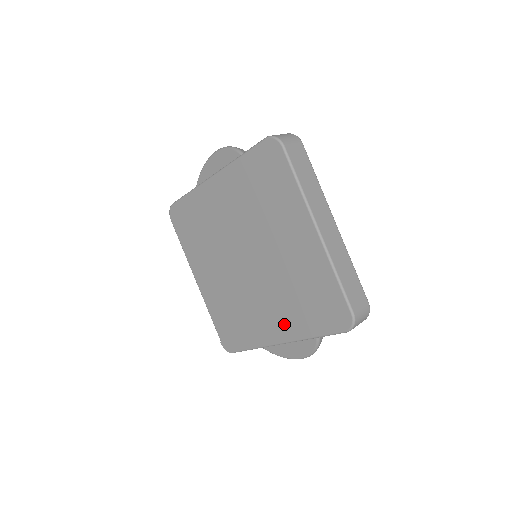
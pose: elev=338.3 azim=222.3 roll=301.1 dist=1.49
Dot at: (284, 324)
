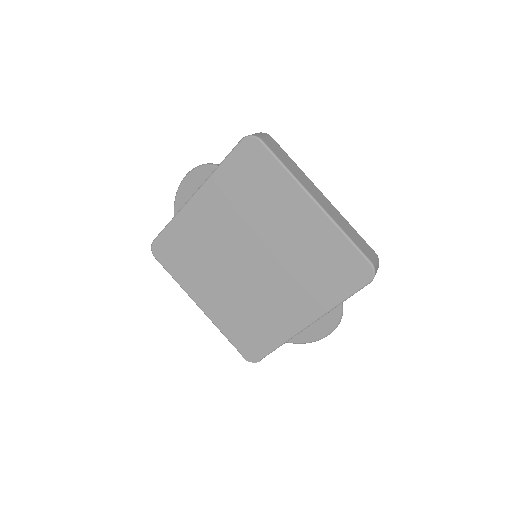
Dot at: (306, 305)
